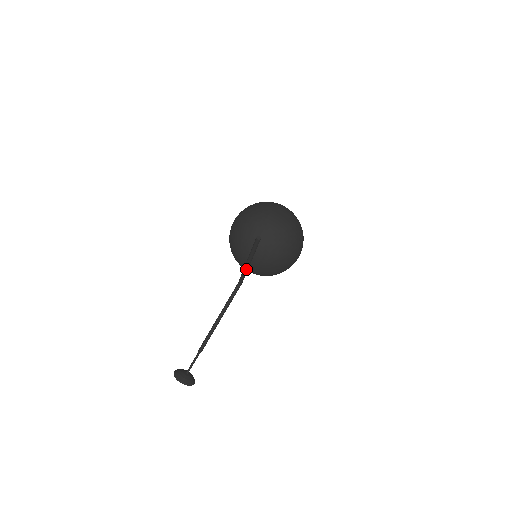
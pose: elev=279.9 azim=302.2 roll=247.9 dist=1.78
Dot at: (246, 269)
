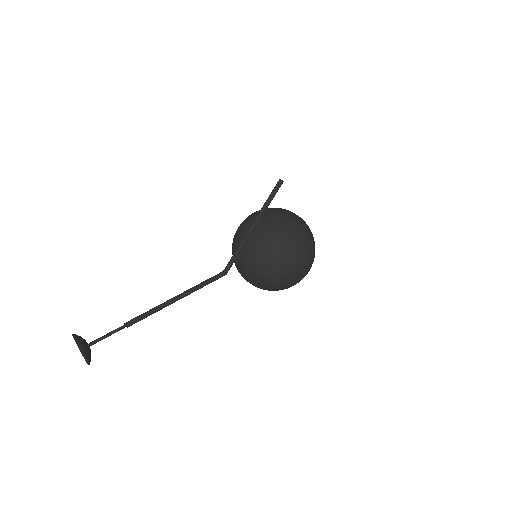
Dot at: (246, 237)
